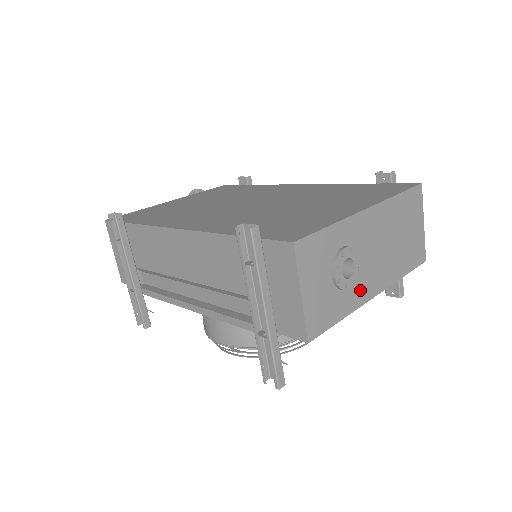
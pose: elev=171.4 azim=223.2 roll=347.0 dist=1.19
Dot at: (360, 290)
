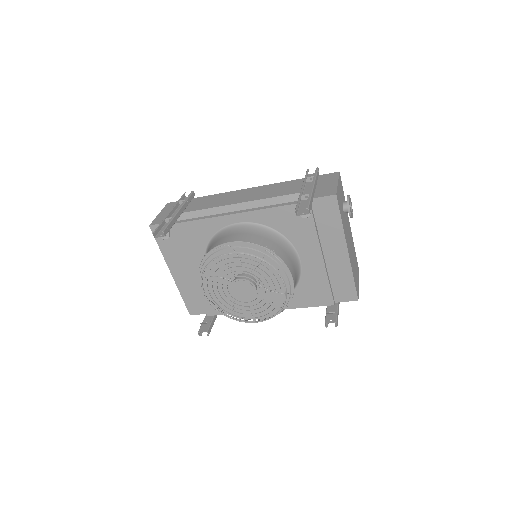
Dot at: (346, 234)
